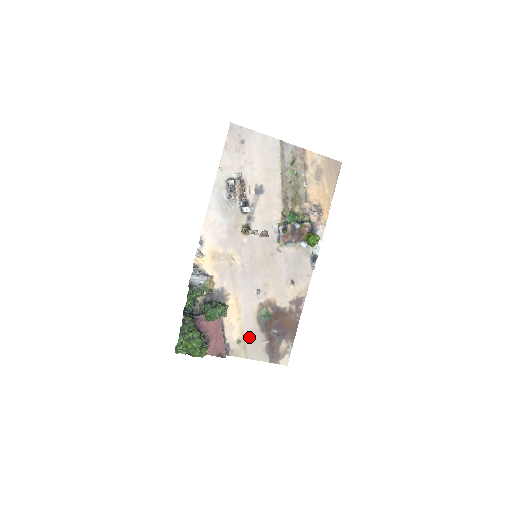
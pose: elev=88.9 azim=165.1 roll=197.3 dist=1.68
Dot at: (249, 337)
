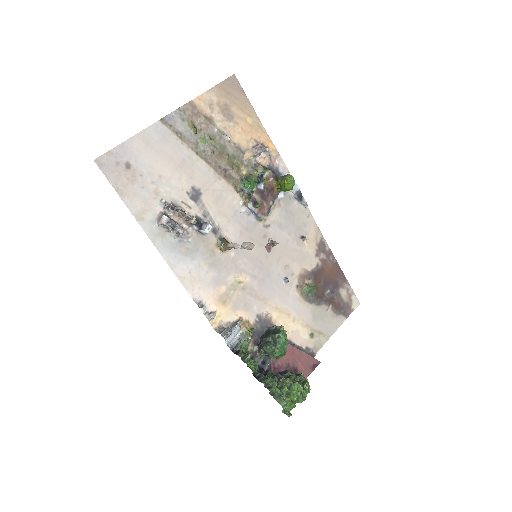
Dot at: (315, 322)
